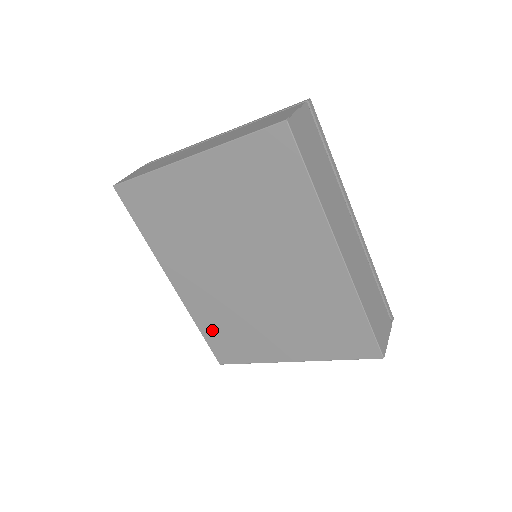
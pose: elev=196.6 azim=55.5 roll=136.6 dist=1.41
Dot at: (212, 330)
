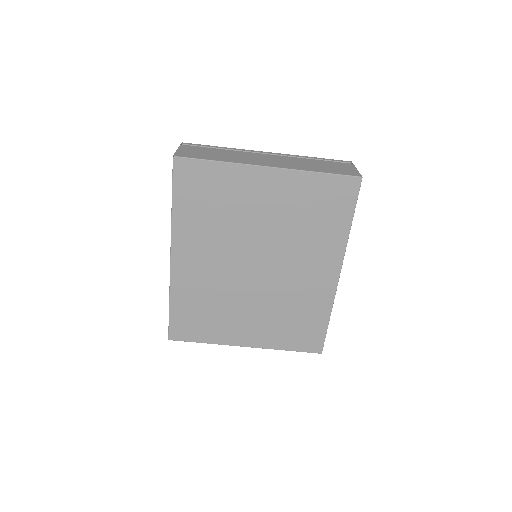
Dot at: (184, 308)
